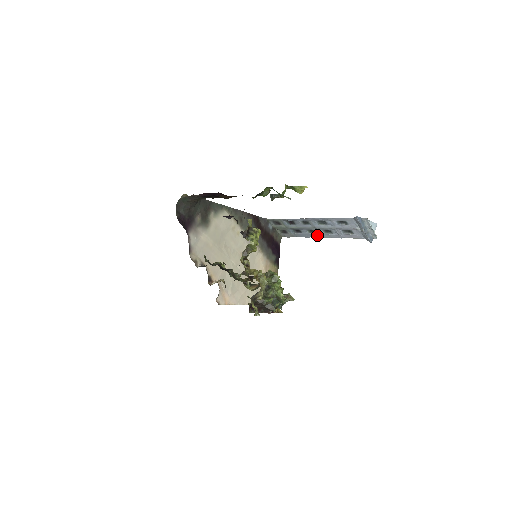
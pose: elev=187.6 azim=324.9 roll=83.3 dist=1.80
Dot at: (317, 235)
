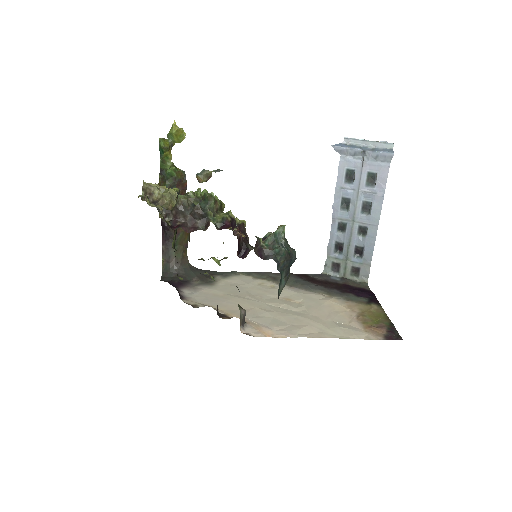
Dot at: (372, 228)
